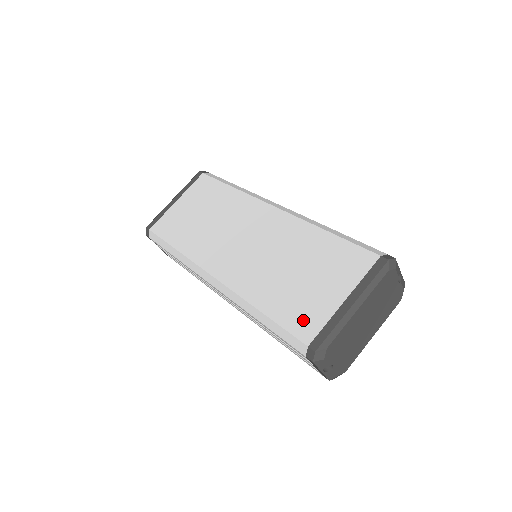
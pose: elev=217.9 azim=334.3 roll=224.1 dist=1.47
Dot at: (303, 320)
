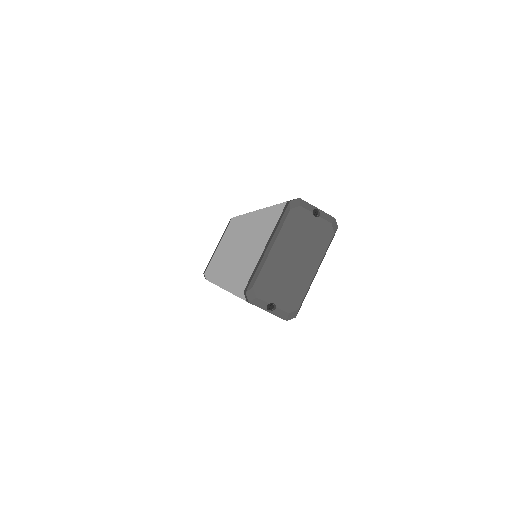
Dot at: (245, 276)
